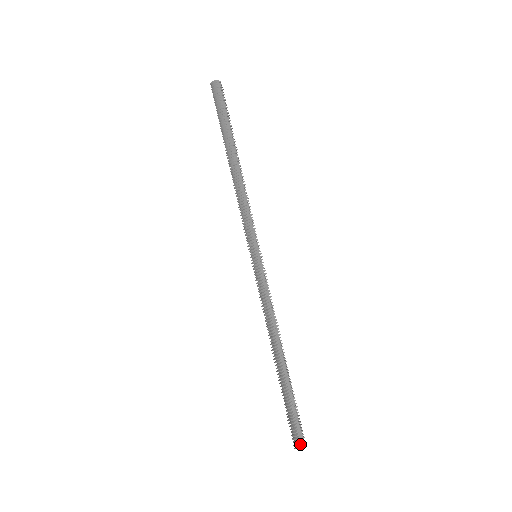
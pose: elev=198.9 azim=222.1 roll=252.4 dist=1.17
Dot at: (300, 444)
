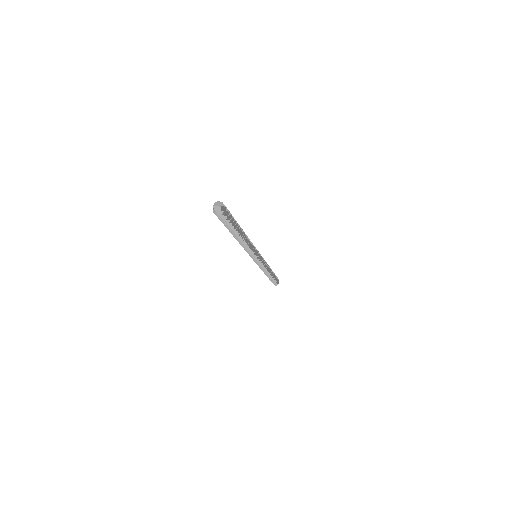
Dot at: occluded
